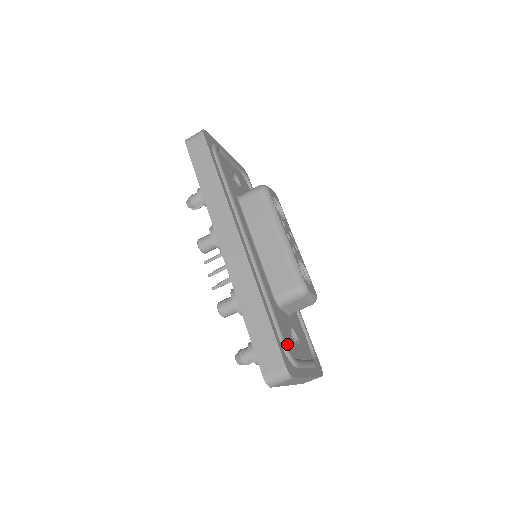
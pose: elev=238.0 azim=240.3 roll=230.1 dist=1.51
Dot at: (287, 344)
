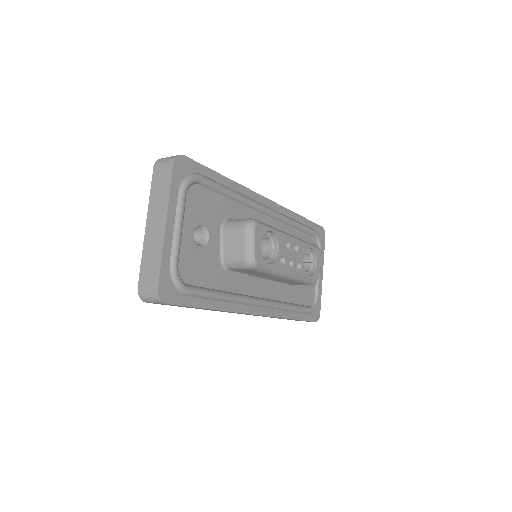
Dot at: (309, 299)
